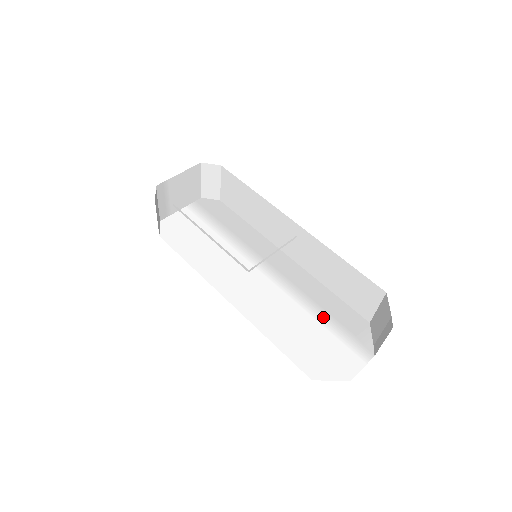
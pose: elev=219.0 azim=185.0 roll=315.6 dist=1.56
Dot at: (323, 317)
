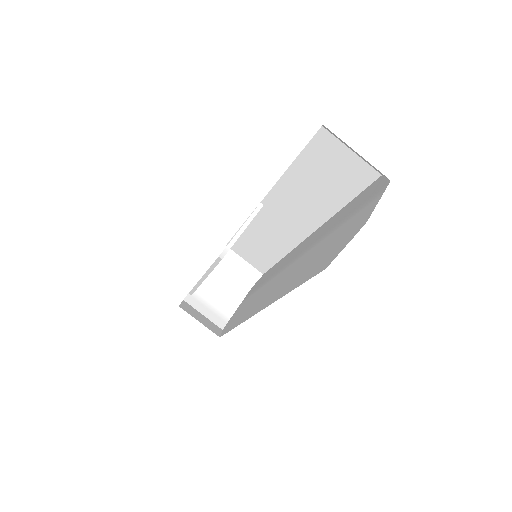
Dot at: (337, 226)
